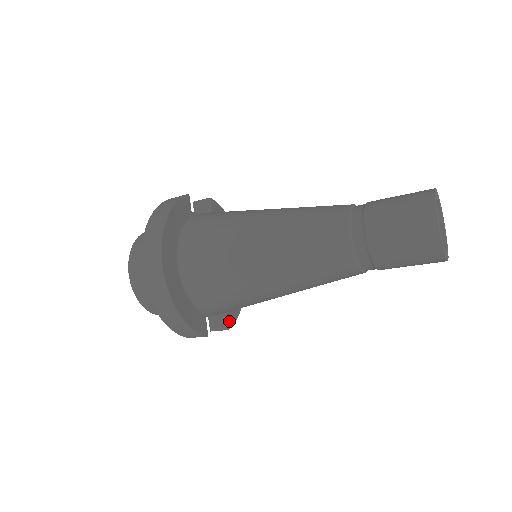
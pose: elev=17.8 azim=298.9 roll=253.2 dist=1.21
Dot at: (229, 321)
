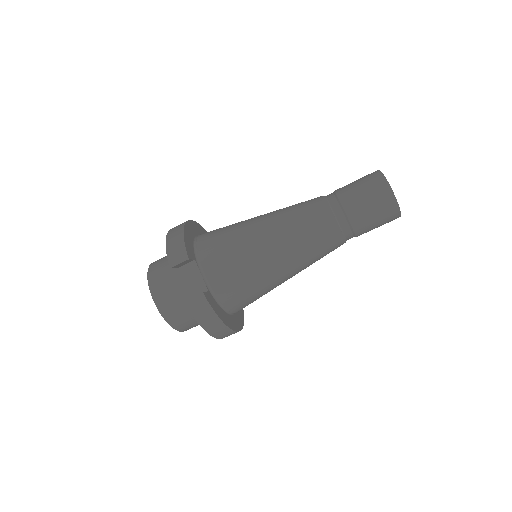
Dot at: (207, 295)
